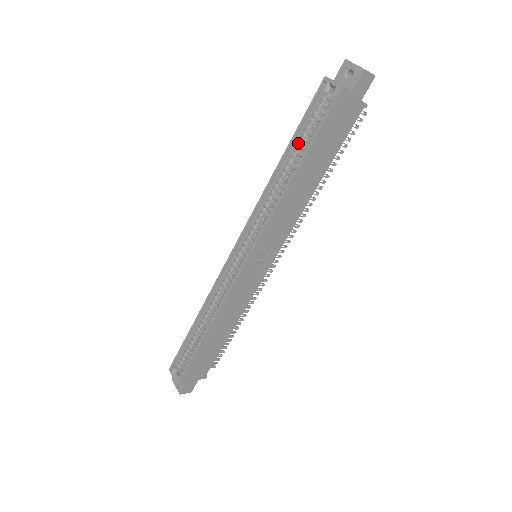
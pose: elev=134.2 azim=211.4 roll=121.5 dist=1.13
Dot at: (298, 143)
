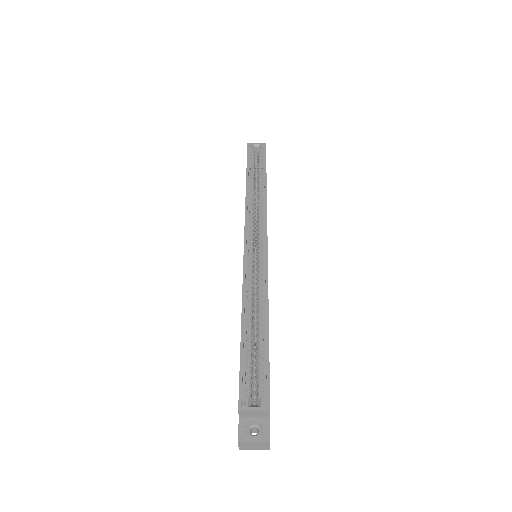
Dot at: (251, 173)
